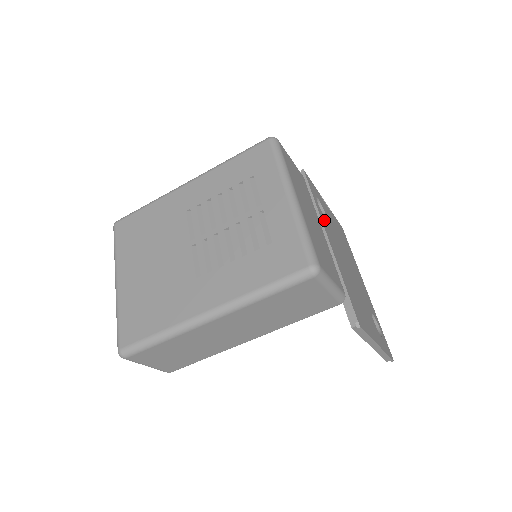
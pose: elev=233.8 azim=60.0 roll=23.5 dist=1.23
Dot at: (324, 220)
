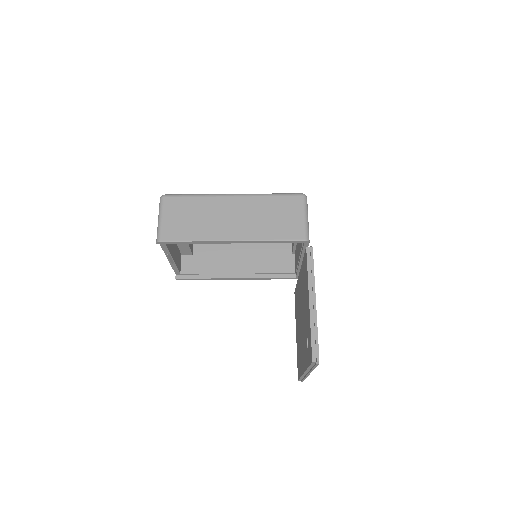
Dot at: occluded
